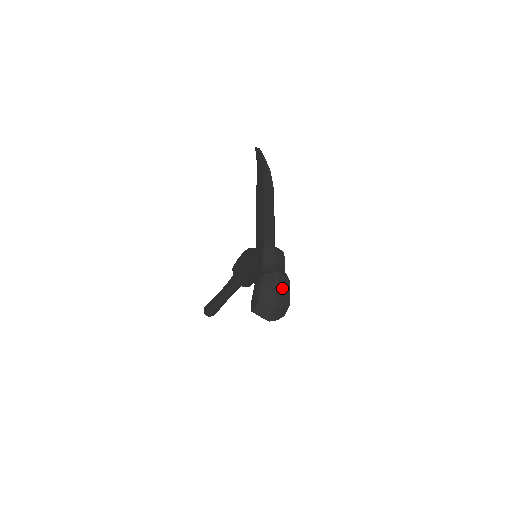
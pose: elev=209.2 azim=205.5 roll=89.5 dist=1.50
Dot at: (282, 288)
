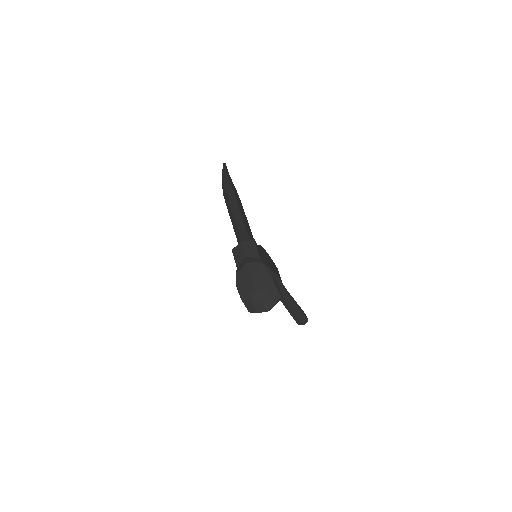
Dot at: (257, 275)
